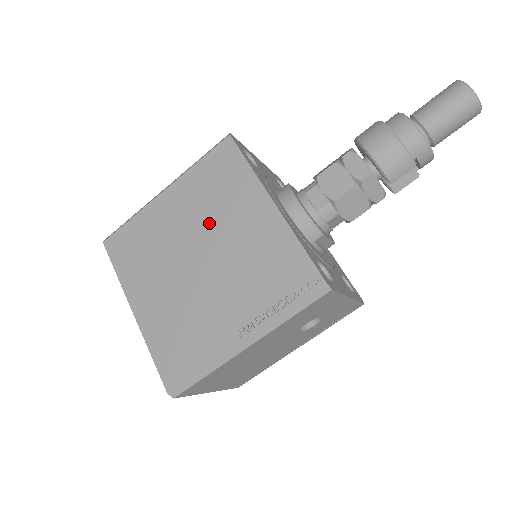
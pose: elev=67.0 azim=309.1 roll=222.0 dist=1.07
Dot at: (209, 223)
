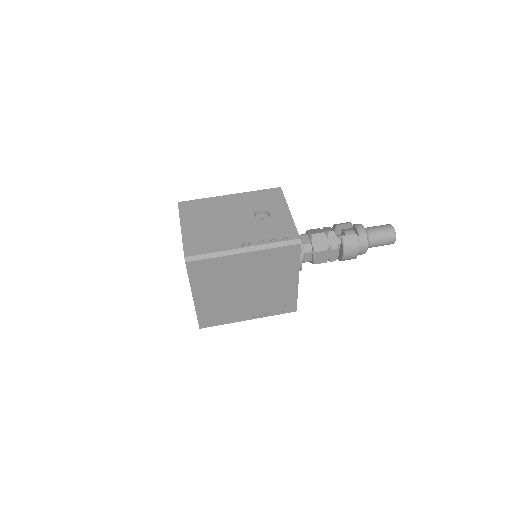
Dot at: occluded
